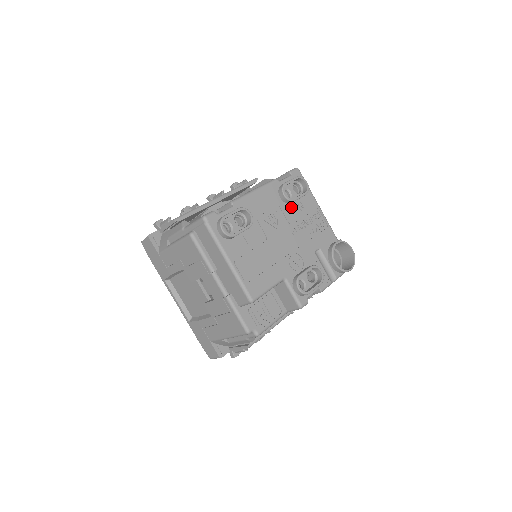
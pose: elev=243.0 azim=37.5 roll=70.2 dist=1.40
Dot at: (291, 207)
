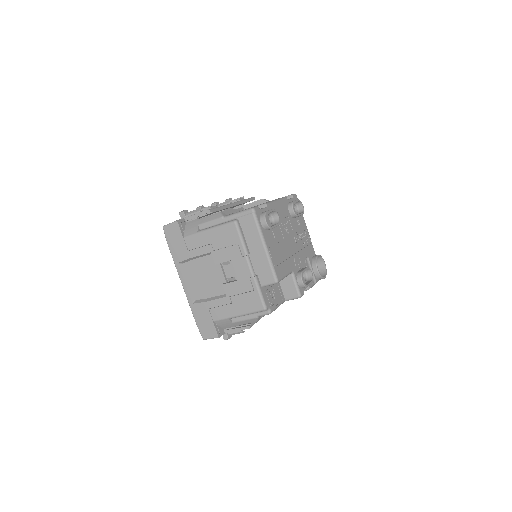
Dot at: (294, 221)
